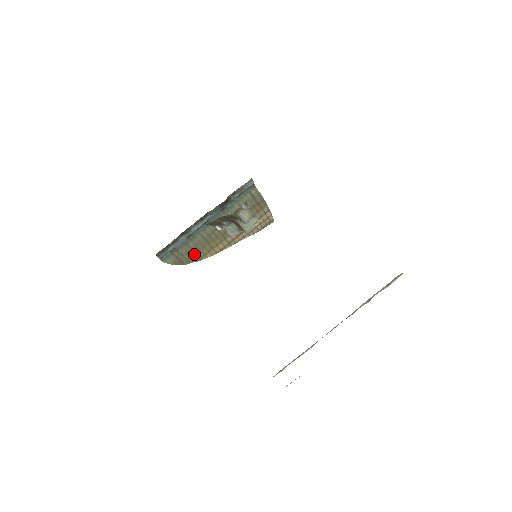
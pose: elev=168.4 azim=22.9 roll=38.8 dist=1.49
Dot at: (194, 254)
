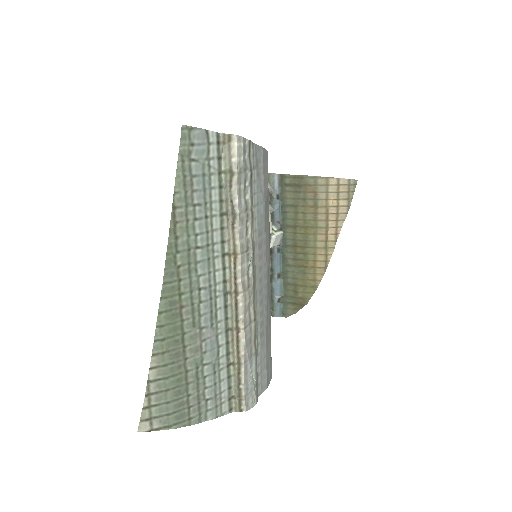
Dot at: (303, 288)
